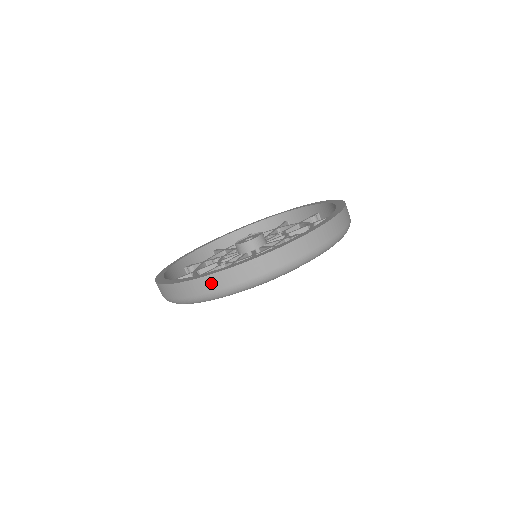
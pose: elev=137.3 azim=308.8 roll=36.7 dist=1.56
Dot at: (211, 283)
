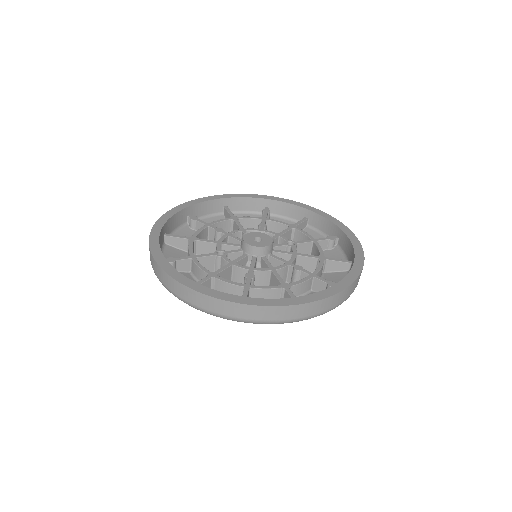
Dot at: (194, 297)
